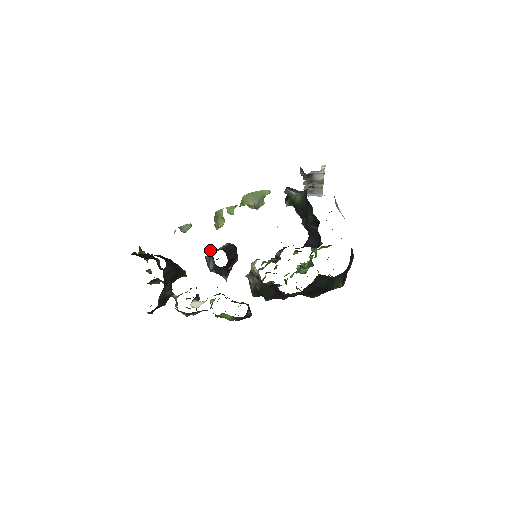
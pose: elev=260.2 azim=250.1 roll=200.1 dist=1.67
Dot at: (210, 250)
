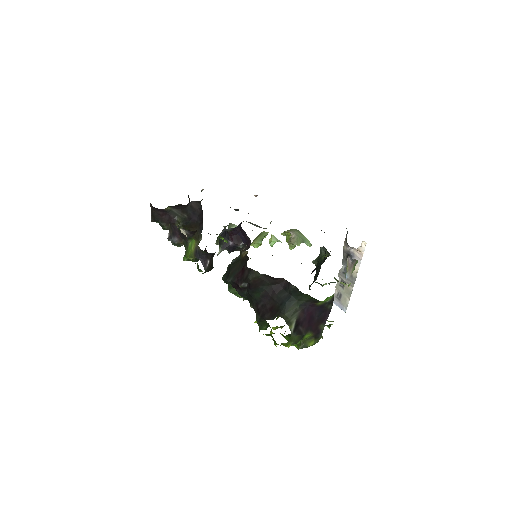
Dot at: occluded
